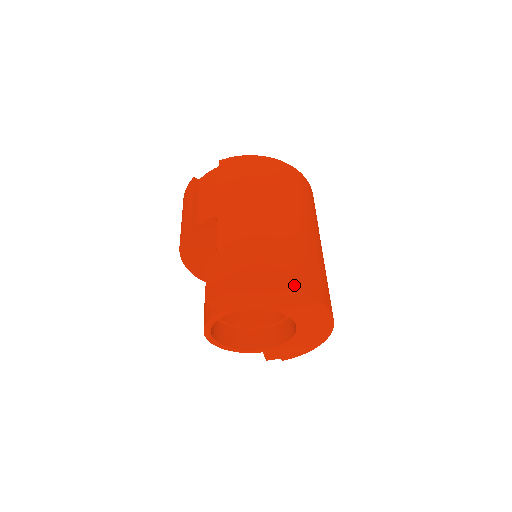
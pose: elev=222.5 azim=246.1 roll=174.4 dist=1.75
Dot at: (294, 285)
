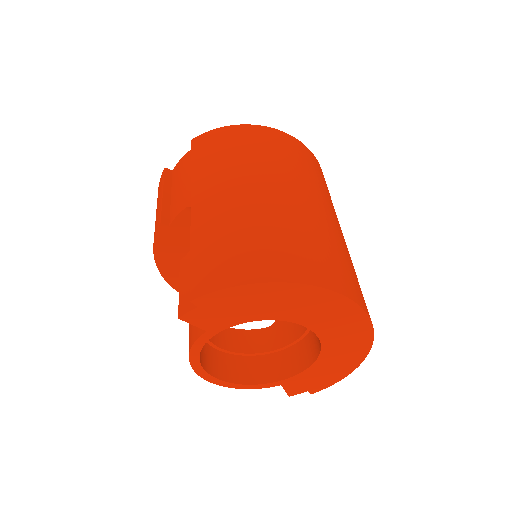
Dot at: (304, 276)
